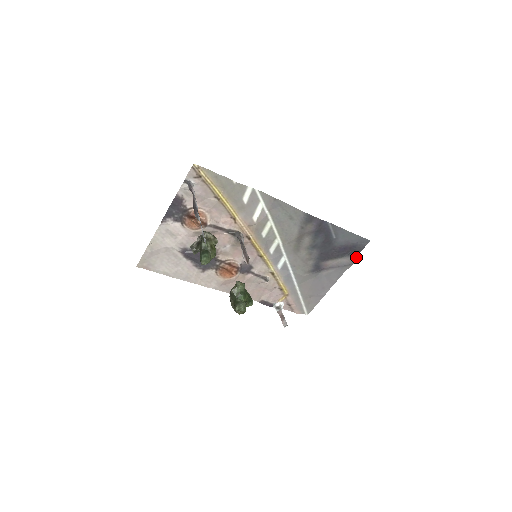
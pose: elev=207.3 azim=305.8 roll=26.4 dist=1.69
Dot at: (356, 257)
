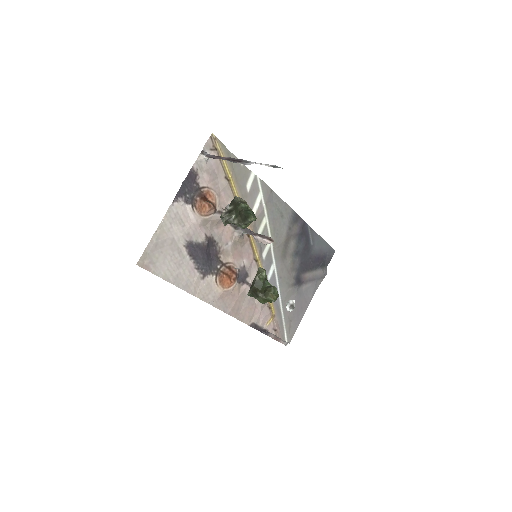
Dot at: (326, 269)
